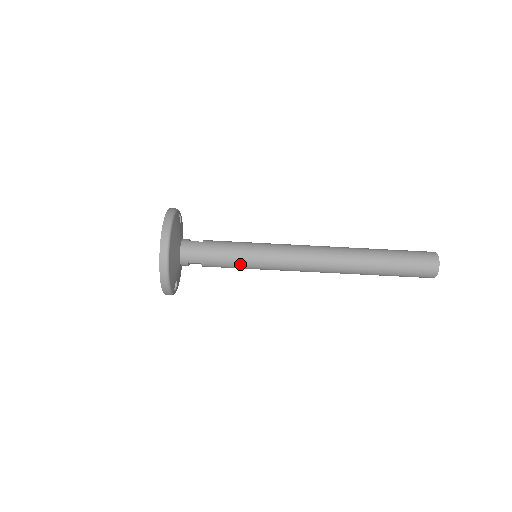
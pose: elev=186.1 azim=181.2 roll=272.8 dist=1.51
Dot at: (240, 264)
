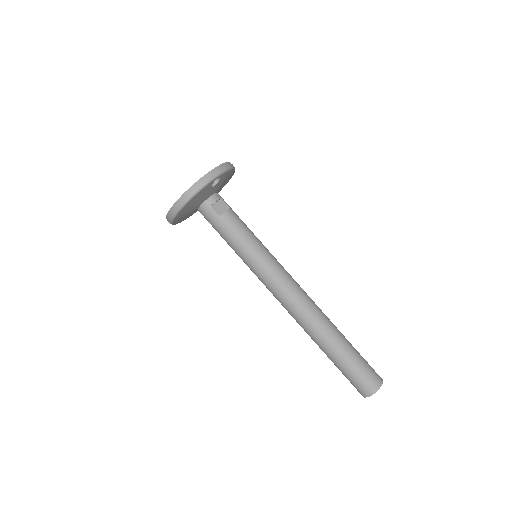
Dot at: occluded
